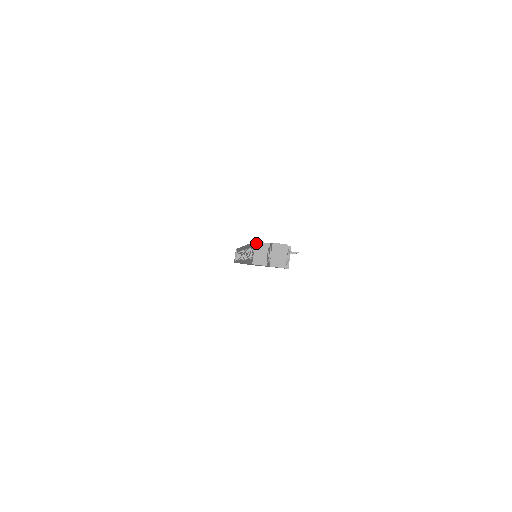
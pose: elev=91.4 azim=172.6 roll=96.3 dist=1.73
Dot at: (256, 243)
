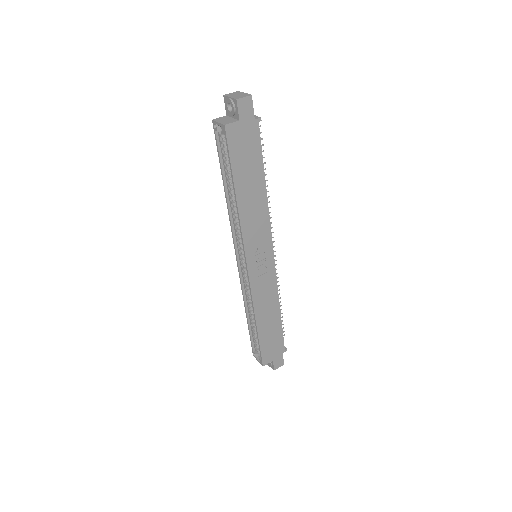
Dot at: (214, 120)
